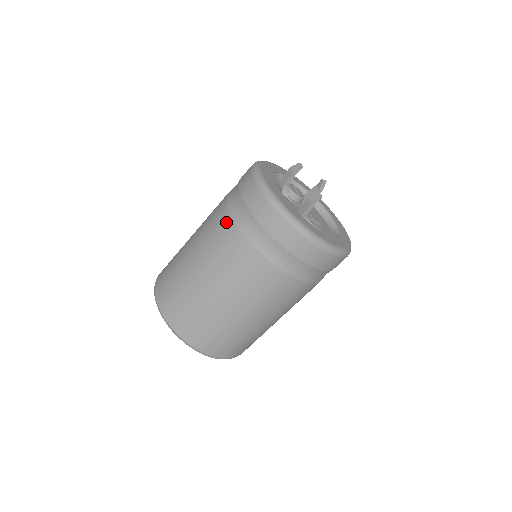
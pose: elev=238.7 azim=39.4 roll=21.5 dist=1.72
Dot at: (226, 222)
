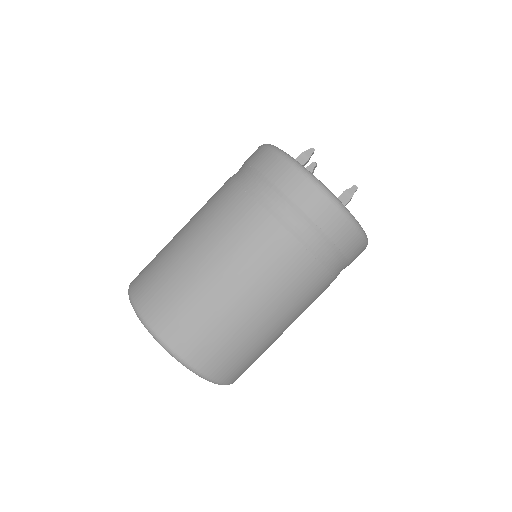
Dot at: (271, 230)
